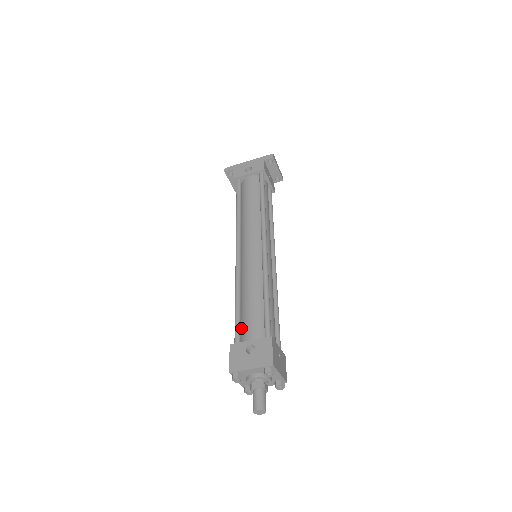
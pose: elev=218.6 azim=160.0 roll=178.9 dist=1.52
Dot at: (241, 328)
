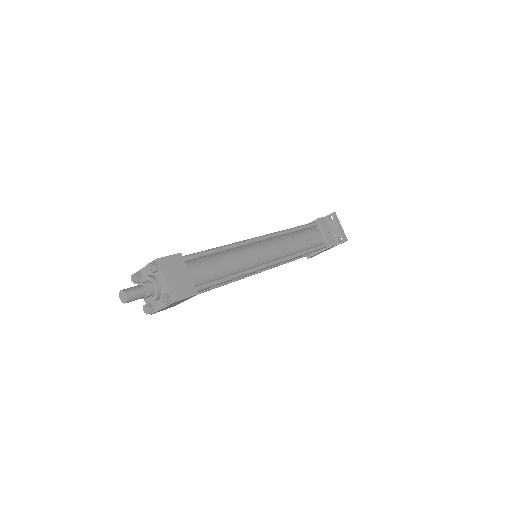
Dot at: occluded
